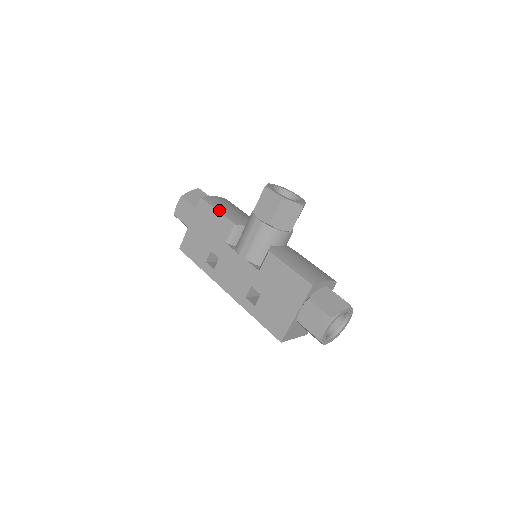
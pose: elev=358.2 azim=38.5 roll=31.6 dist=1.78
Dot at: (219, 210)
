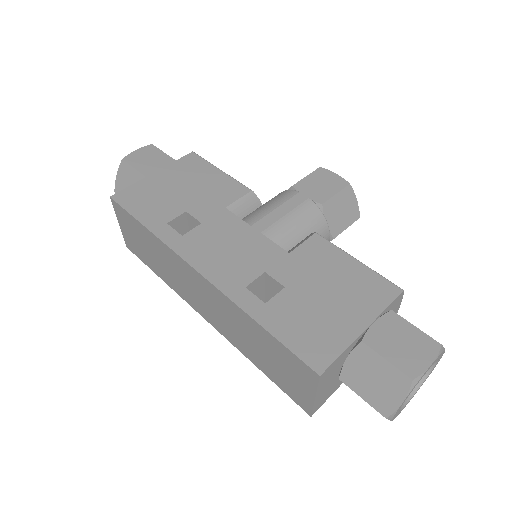
Dot at: (223, 172)
